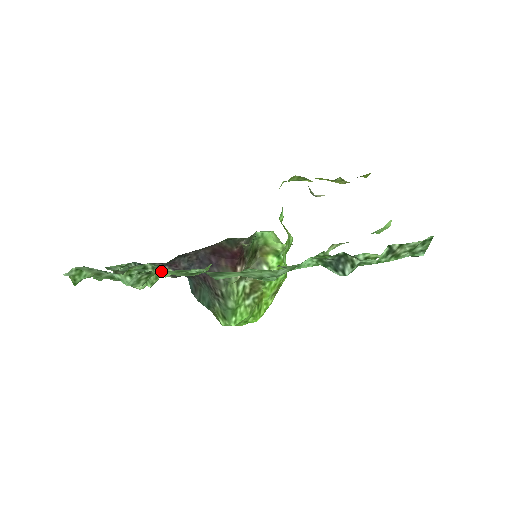
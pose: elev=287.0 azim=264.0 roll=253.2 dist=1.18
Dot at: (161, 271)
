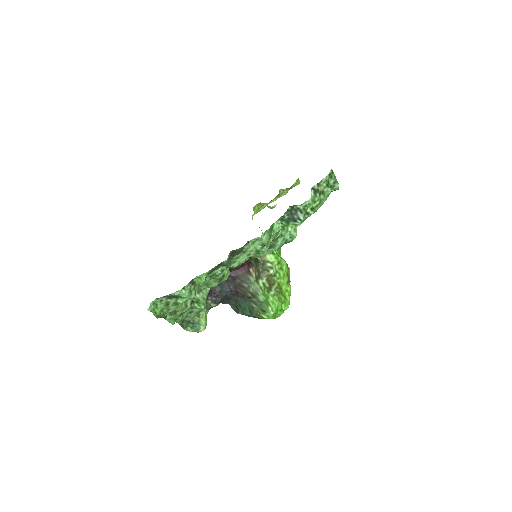
Dot at: (199, 276)
